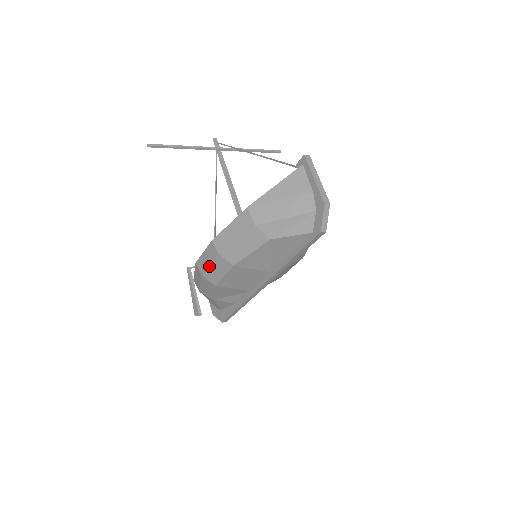
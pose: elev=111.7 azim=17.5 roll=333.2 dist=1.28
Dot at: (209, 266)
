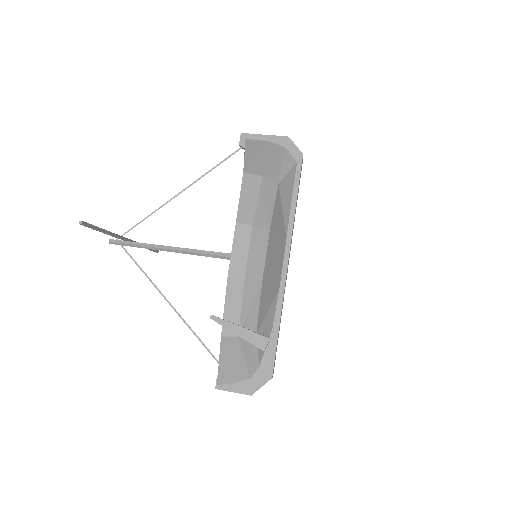
Dot at: (248, 255)
